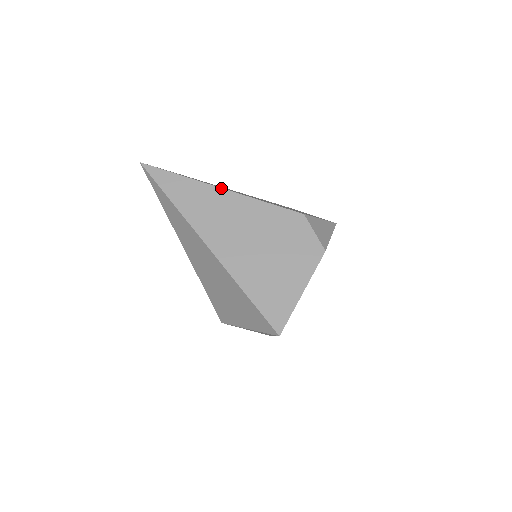
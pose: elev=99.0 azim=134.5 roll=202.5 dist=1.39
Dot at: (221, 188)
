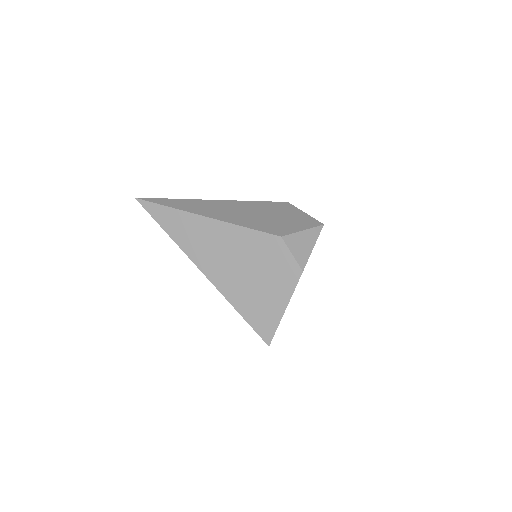
Dot at: (205, 217)
